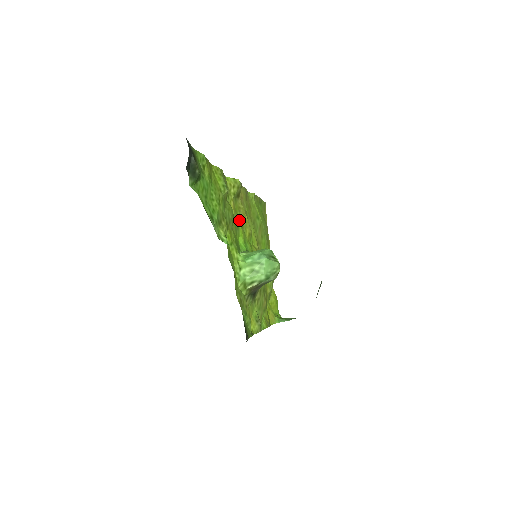
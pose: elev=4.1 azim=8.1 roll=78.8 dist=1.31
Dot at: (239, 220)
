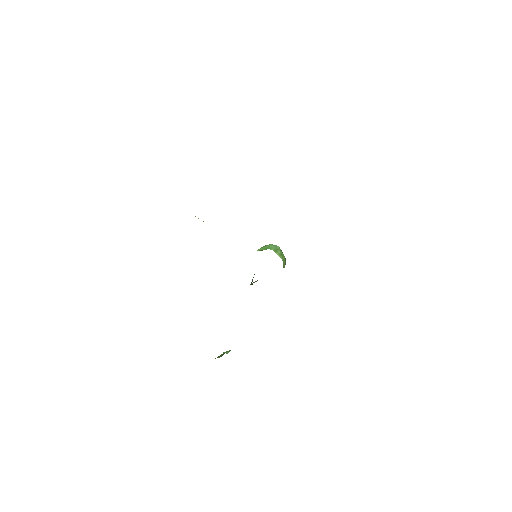
Dot at: occluded
